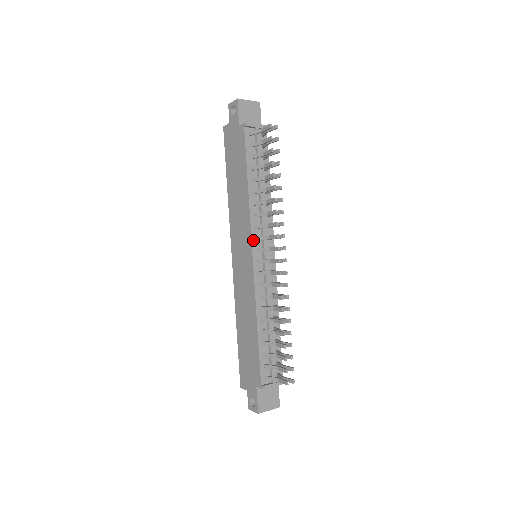
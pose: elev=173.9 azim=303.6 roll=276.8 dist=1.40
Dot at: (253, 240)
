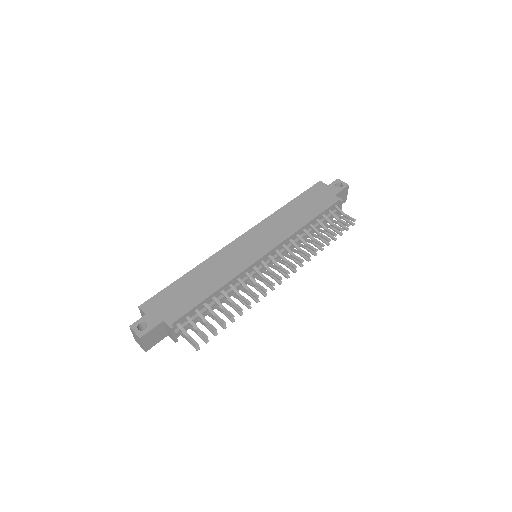
Dot at: (275, 248)
